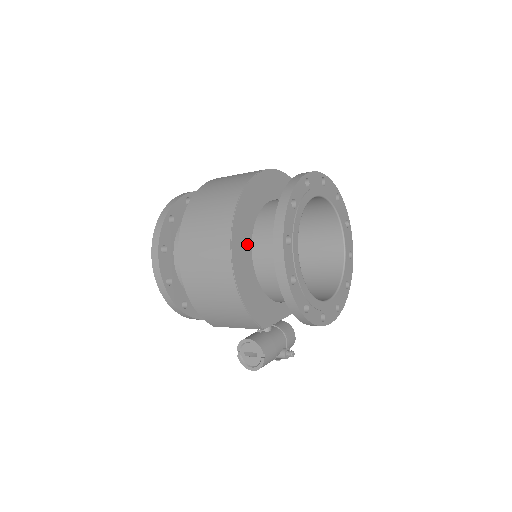
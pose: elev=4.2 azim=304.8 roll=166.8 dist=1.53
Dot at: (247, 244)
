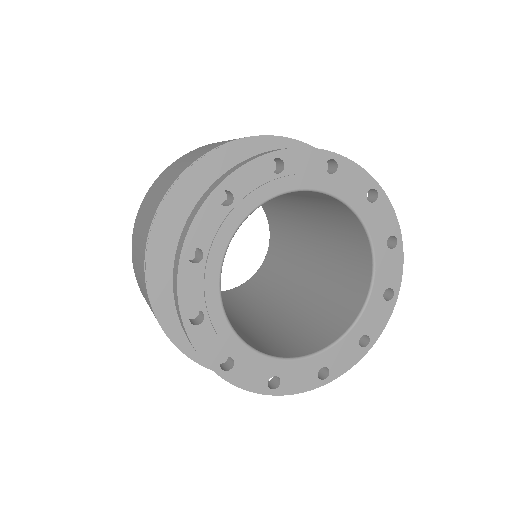
Dot at: occluded
